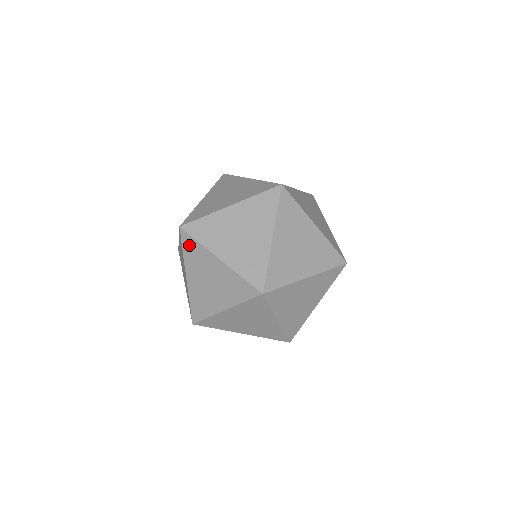
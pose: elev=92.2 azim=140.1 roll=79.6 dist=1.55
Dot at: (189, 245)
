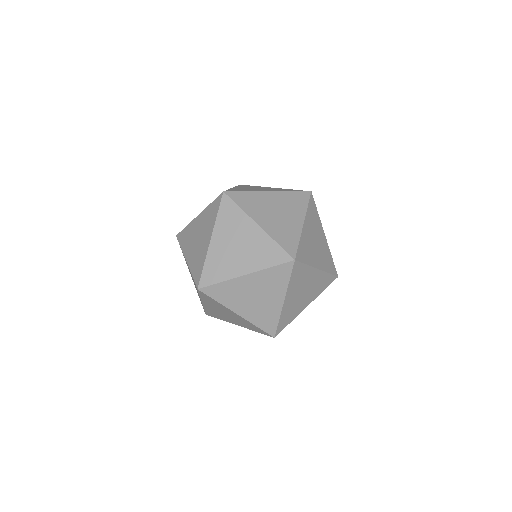
Dot at: (228, 209)
